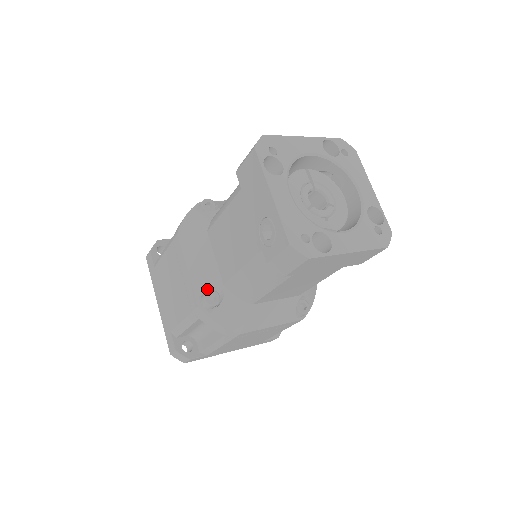
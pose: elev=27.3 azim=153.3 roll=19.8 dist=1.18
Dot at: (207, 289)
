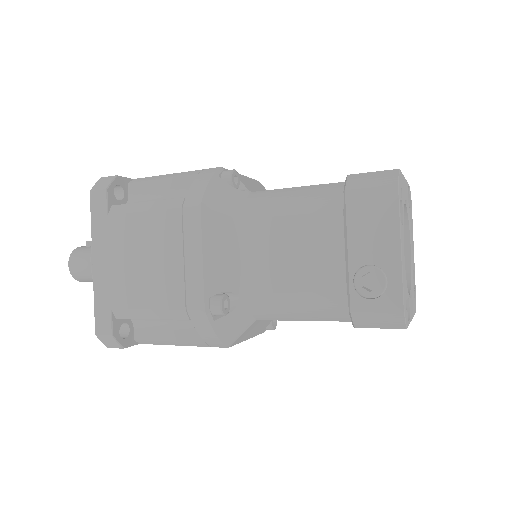
Dot at: (221, 291)
